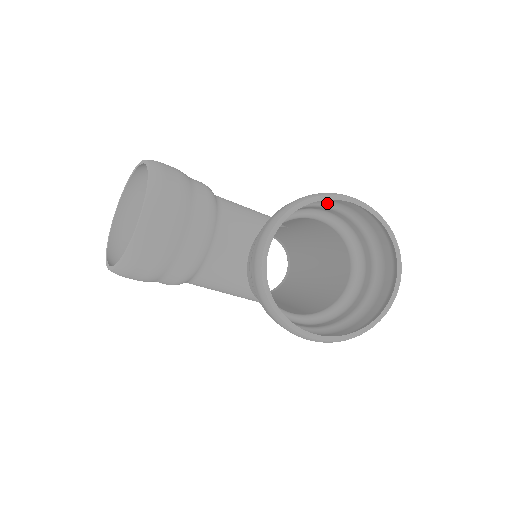
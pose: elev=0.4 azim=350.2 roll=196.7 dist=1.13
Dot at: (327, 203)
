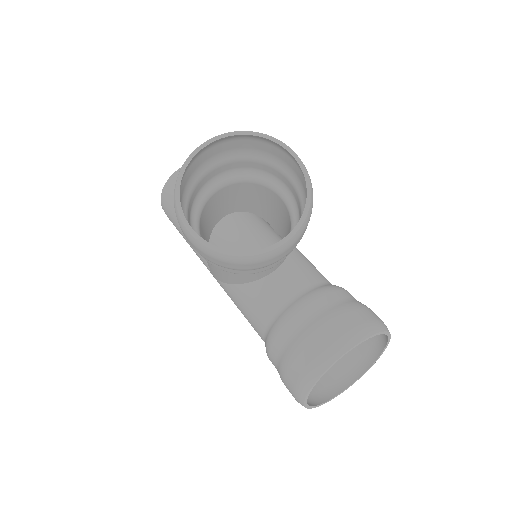
Dot at: occluded
